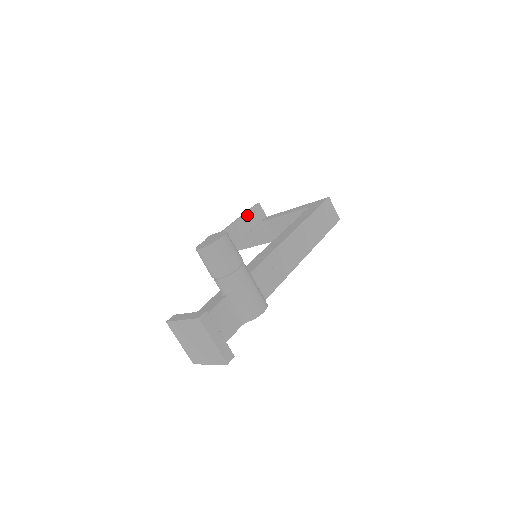
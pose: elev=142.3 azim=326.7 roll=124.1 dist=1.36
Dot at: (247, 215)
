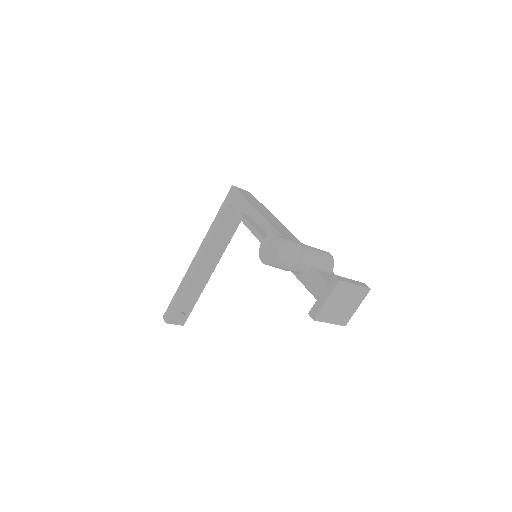
Dot at: (249, 223)
